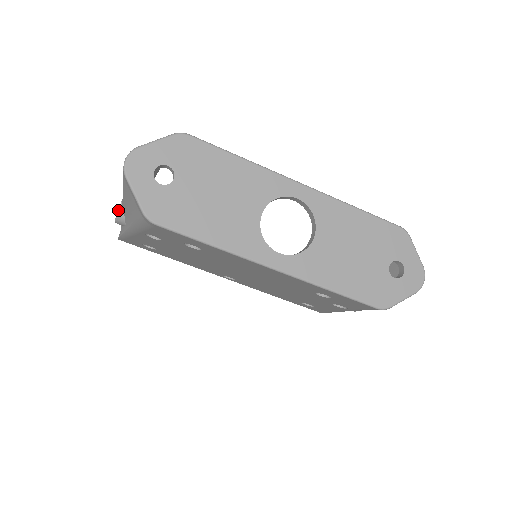
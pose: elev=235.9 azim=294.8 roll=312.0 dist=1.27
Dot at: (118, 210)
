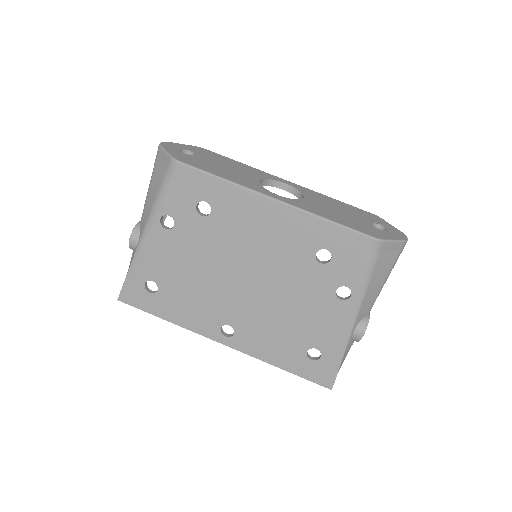
Dot at: (136, 225)
